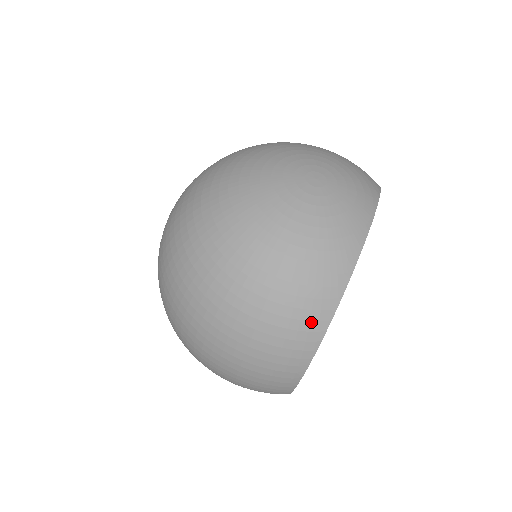
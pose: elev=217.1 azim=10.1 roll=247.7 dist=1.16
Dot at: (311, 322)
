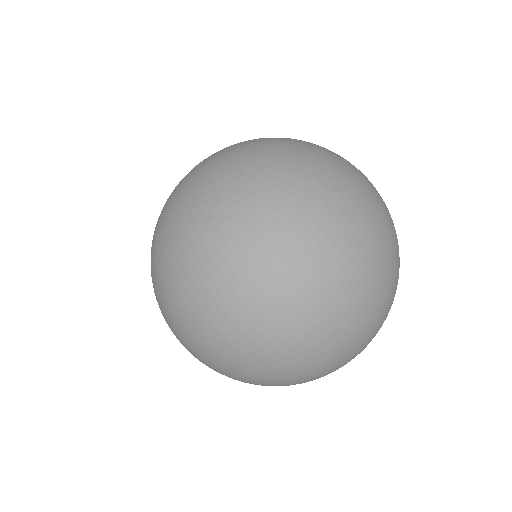
Dot at: (391, 305)
